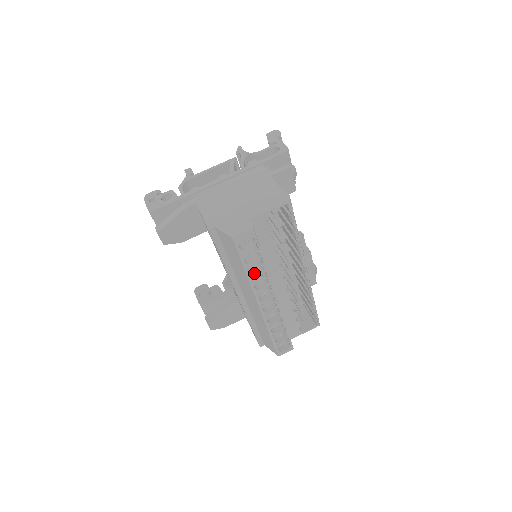
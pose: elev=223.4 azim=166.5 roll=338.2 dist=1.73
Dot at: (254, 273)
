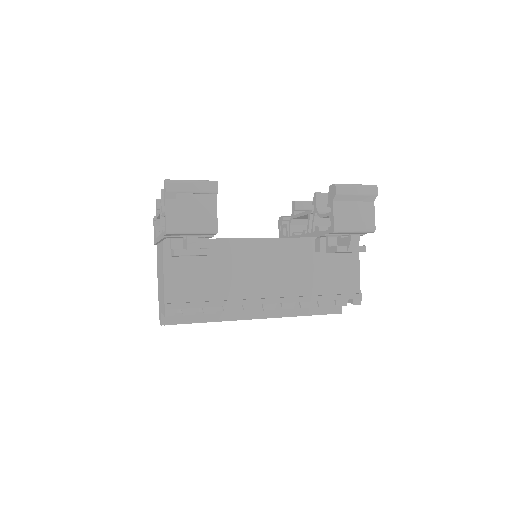
Dot at: occluded
